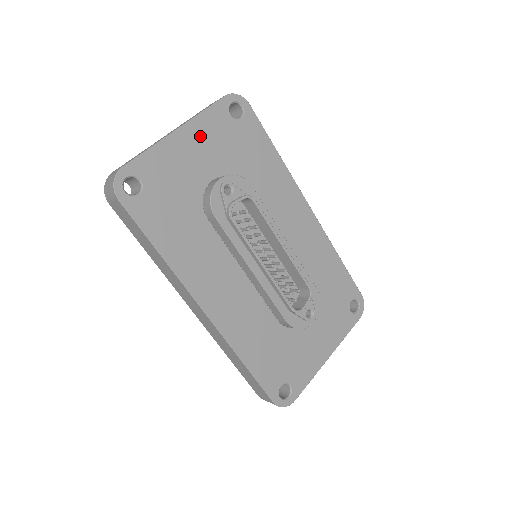
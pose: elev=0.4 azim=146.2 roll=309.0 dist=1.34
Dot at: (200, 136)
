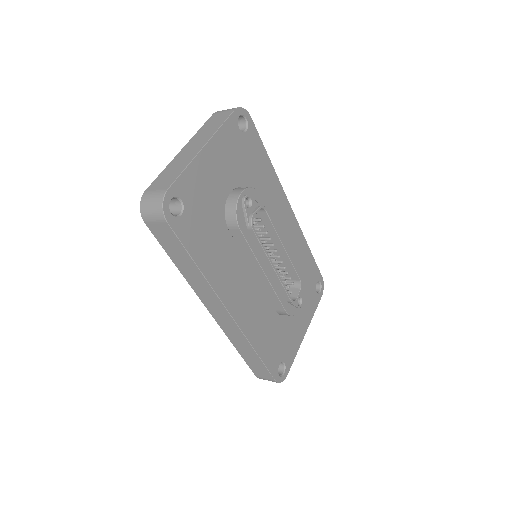
Dot at: (220, 151)
